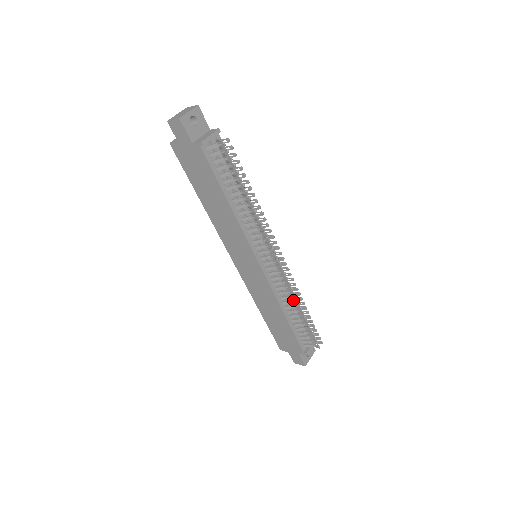
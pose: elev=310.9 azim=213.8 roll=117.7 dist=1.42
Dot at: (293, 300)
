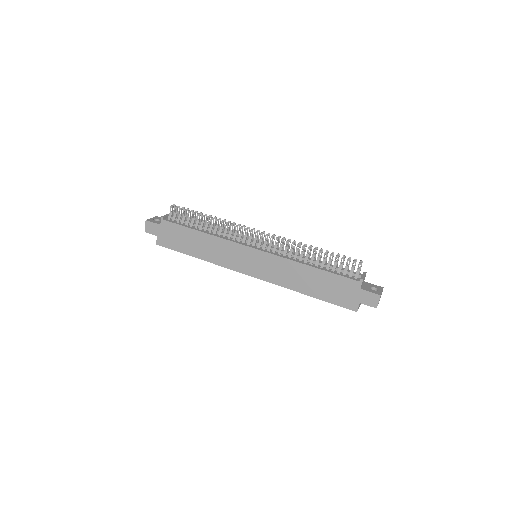
Dot at: (301, 251)
